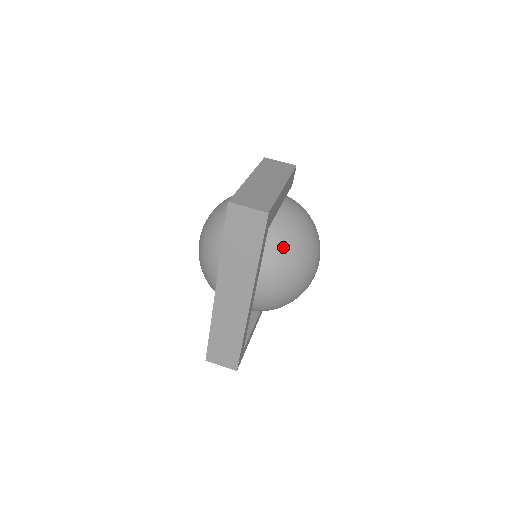
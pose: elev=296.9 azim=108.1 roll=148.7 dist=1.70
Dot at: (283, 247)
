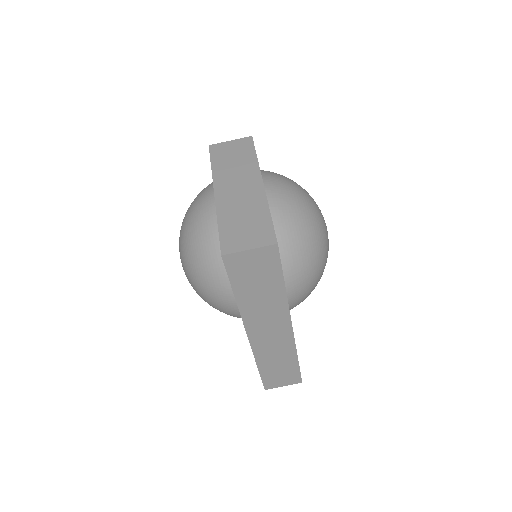
Dot at: (291, 244)
